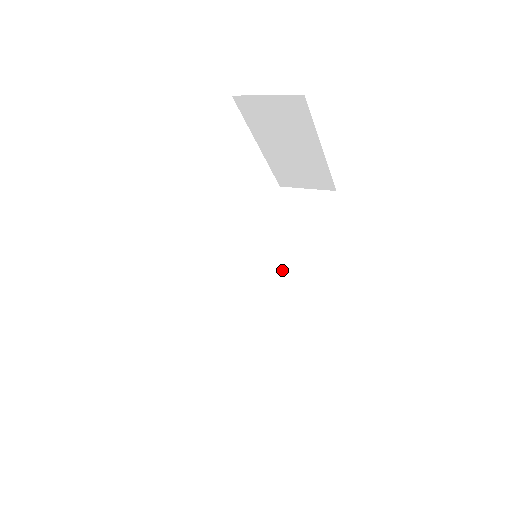
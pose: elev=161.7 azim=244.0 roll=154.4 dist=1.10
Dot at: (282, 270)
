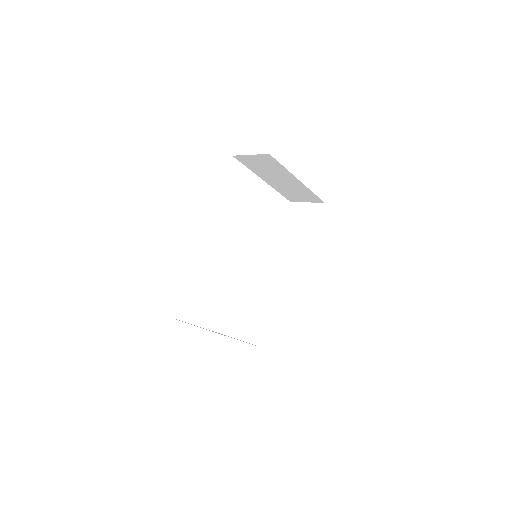
Dot at: (287, 262)
